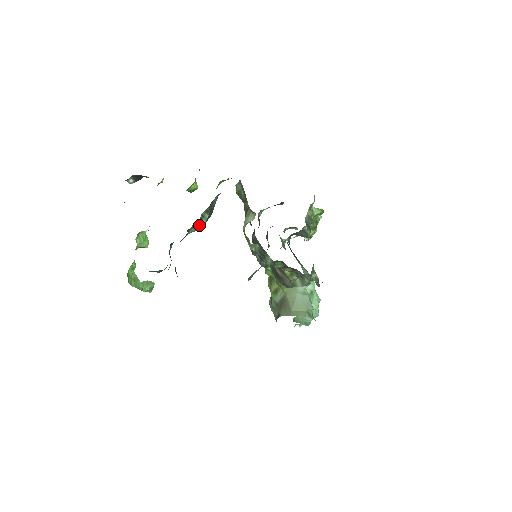
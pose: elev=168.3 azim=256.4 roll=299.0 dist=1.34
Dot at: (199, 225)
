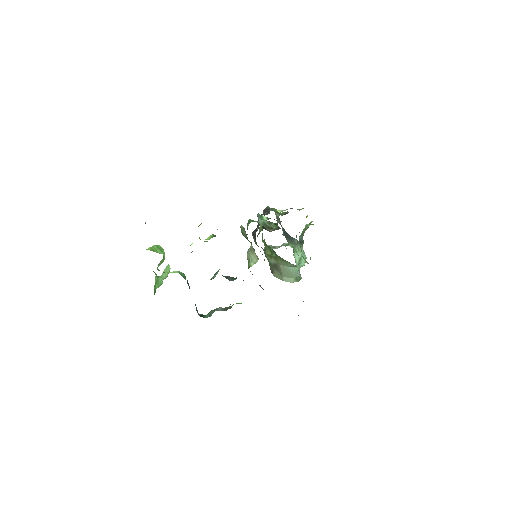
Dot at: (213, 278)
